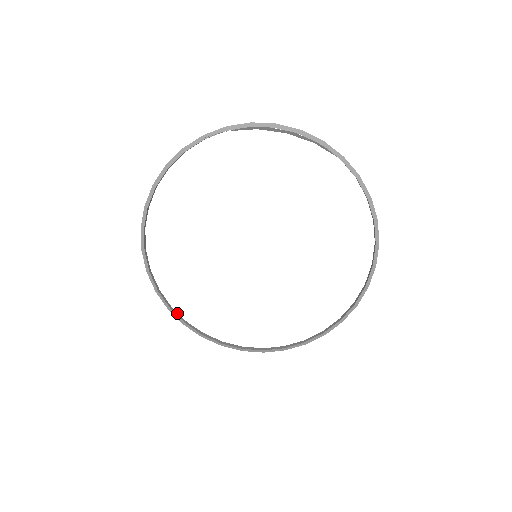
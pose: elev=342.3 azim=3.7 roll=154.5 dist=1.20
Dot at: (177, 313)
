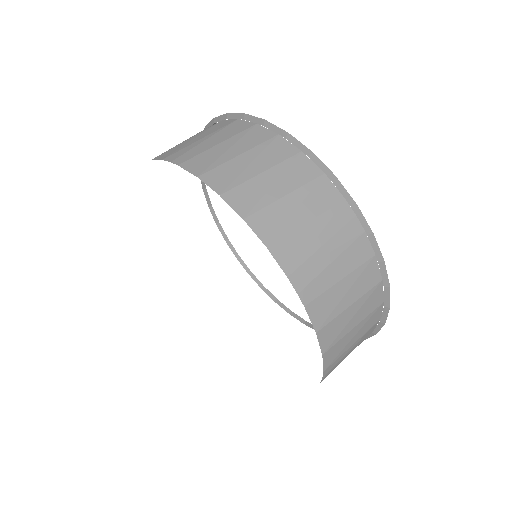
Dot at: (222, 229)
